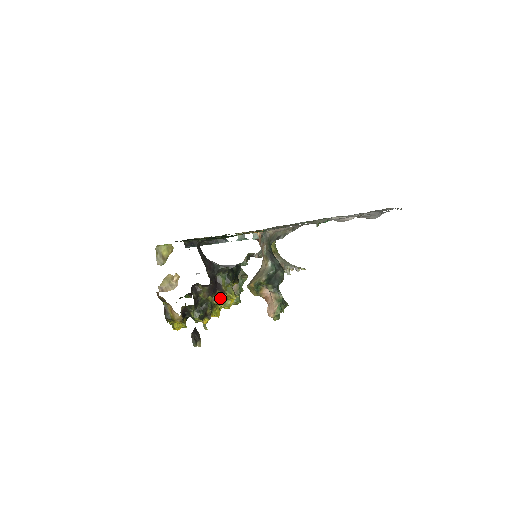
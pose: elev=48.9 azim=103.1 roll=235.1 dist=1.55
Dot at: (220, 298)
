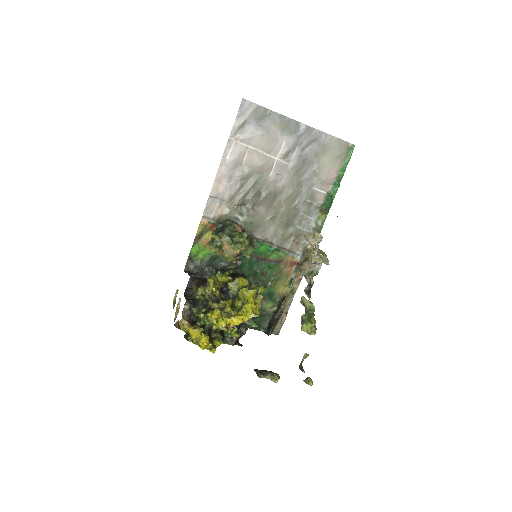
Dot at: (209, 285)
